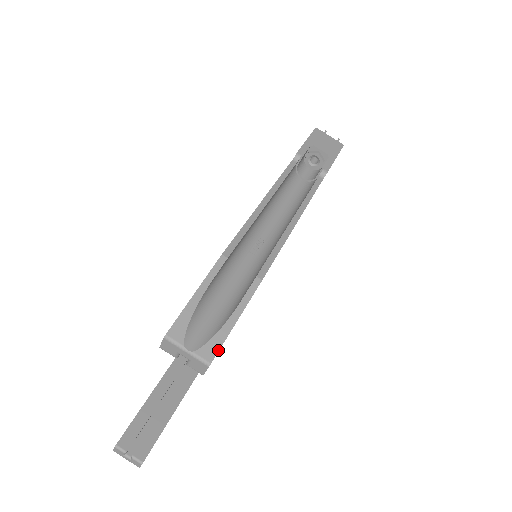
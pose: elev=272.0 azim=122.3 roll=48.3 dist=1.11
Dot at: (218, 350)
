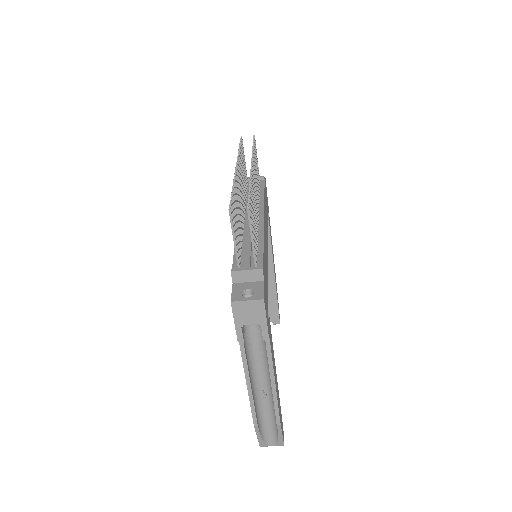
Dot at: (283, 443)
